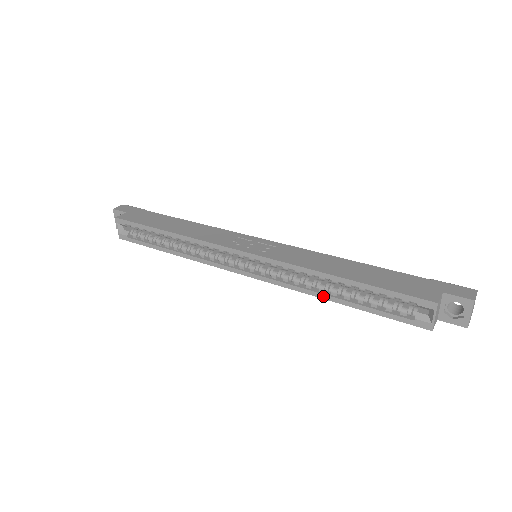
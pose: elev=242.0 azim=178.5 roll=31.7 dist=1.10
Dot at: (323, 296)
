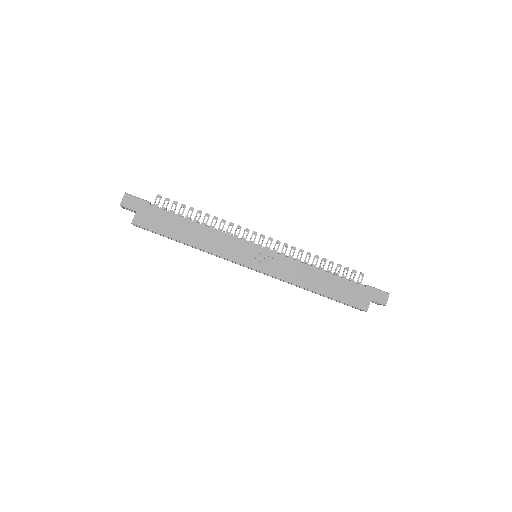
Dot at: occluded
